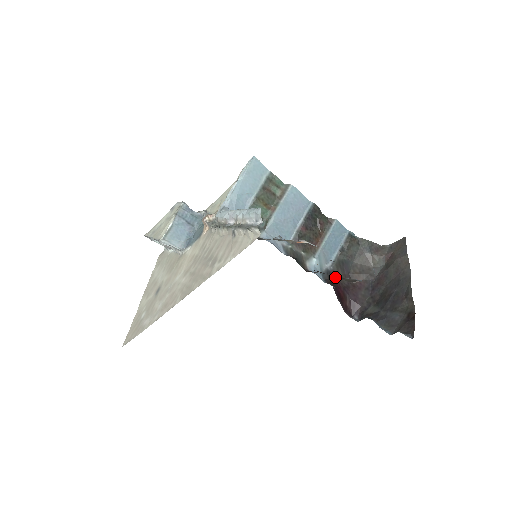
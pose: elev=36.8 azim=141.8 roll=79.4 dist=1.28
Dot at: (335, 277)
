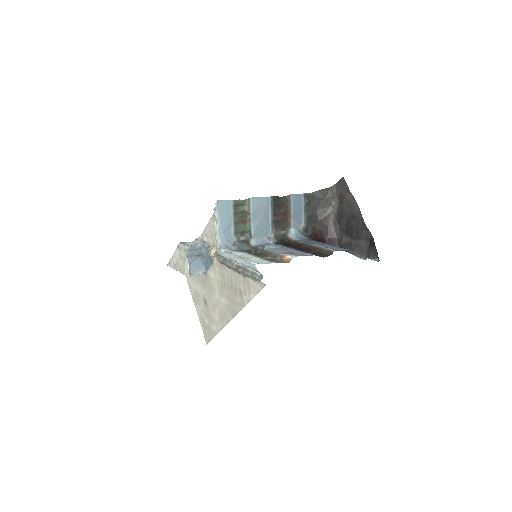
Dot at: (311, 230)
